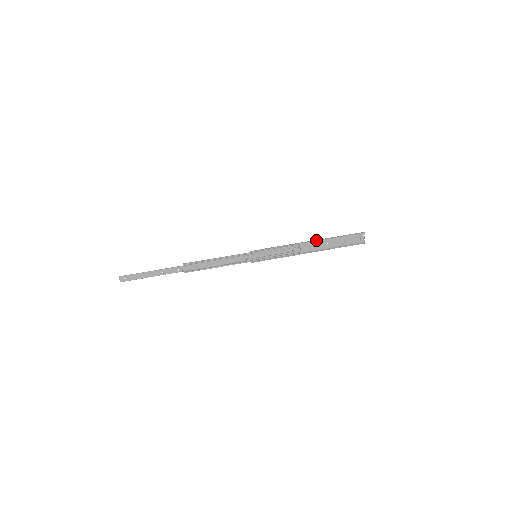
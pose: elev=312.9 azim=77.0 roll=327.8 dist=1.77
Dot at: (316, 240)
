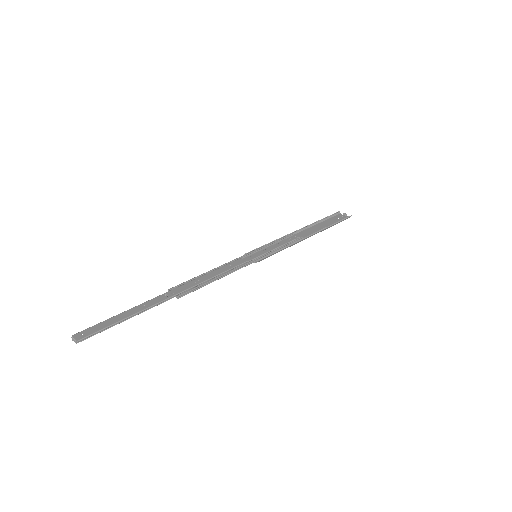
Dot at: (303, 227)
